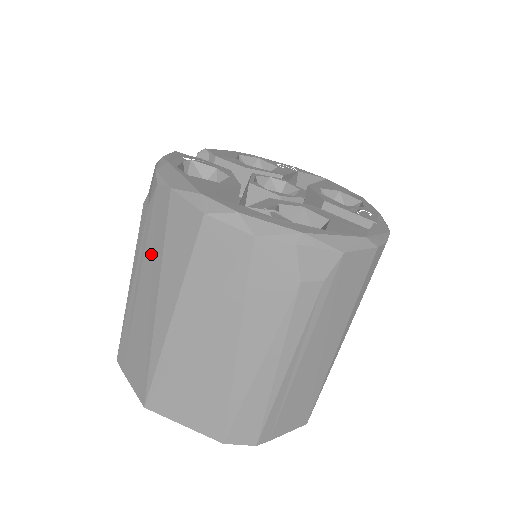
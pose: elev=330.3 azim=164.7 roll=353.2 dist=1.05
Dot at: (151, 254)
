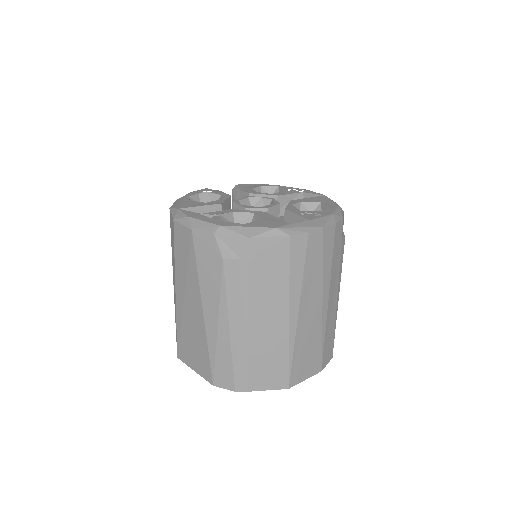
Dot at: occluded
